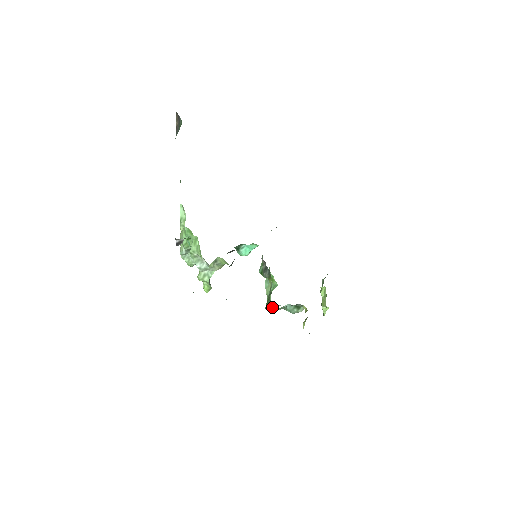
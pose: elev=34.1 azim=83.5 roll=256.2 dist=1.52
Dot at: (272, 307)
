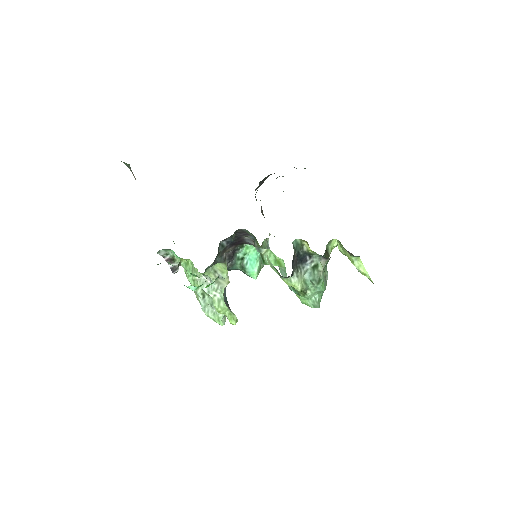
Dot at: (287, 279)
